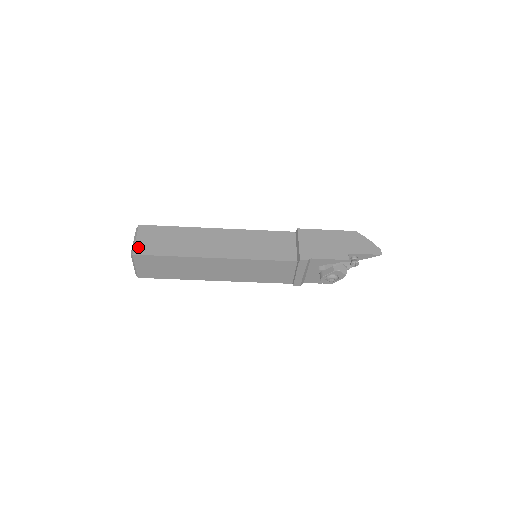
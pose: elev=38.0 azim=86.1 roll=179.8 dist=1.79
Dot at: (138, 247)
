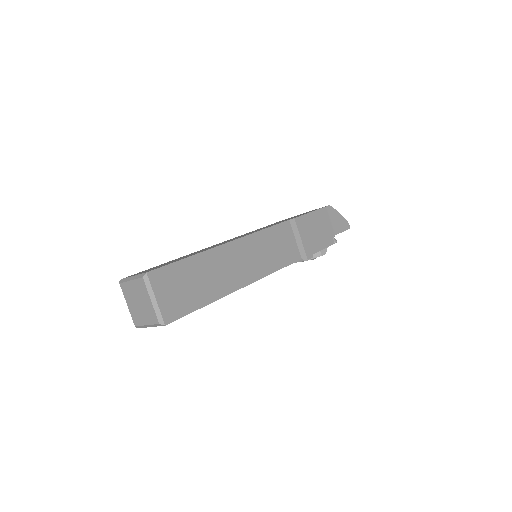
Dot at: (165, 311)
